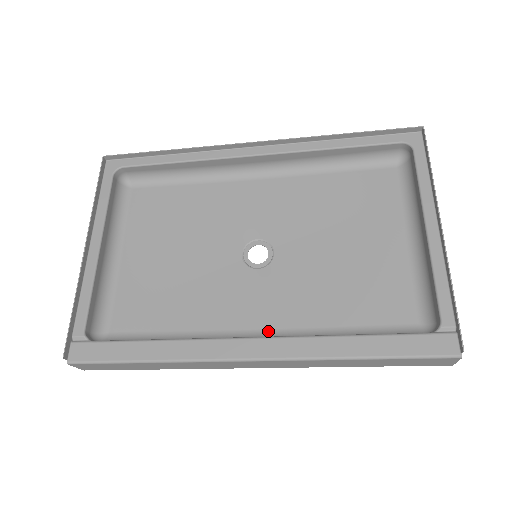
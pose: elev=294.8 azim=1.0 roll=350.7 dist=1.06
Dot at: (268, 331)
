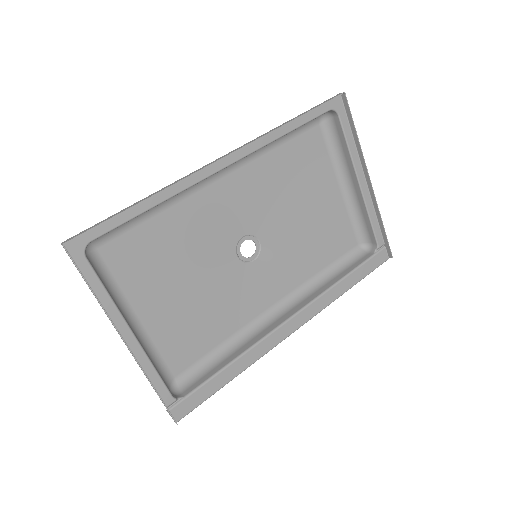
Dot at: (281, 300)
